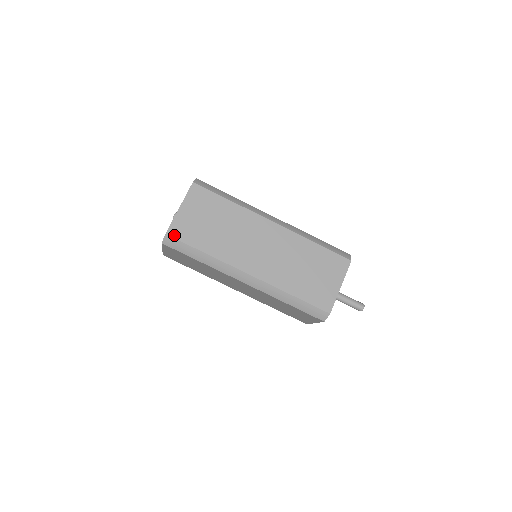
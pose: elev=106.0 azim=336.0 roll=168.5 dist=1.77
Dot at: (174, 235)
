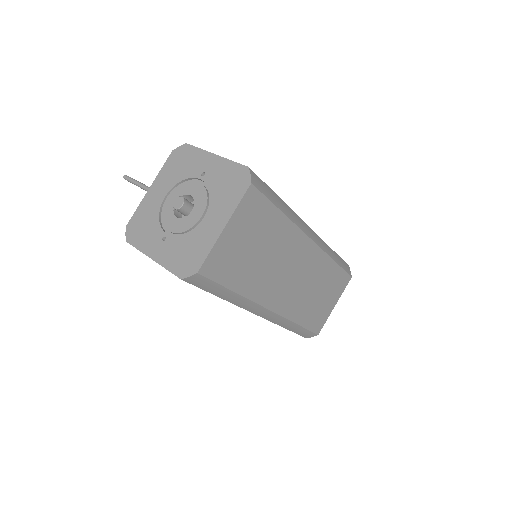
Dot at: (208, 273)
